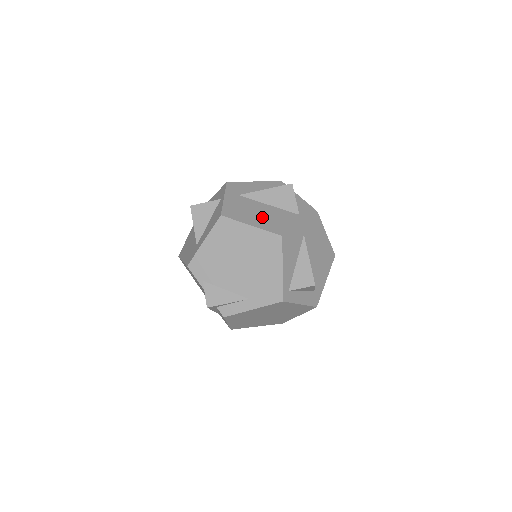
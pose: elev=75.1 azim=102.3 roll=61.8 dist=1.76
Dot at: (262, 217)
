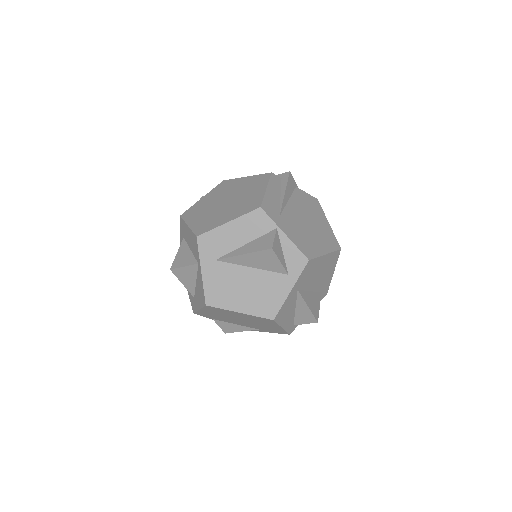
Dot at: (248, 294)
